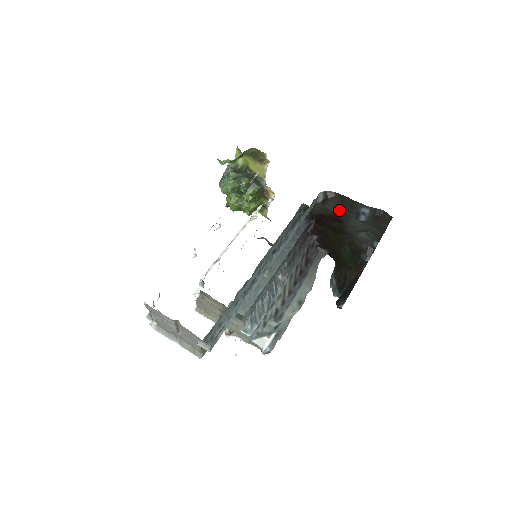
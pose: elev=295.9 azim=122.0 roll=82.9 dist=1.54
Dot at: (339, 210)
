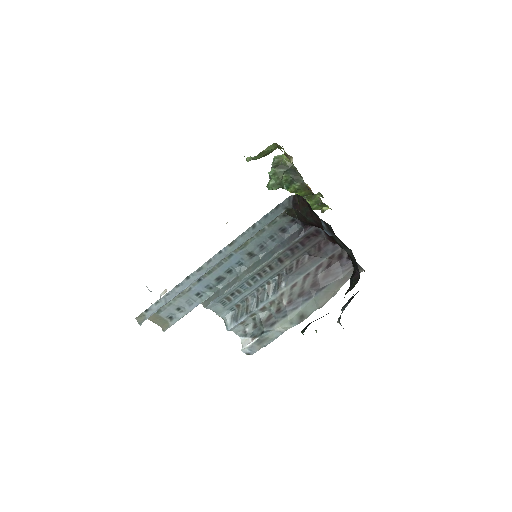
Dot at: (313, 218)
